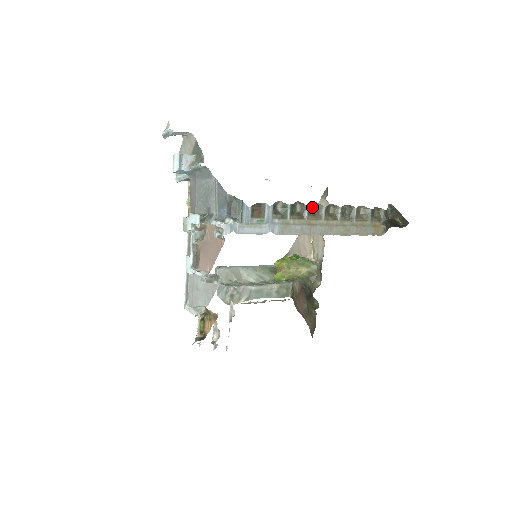
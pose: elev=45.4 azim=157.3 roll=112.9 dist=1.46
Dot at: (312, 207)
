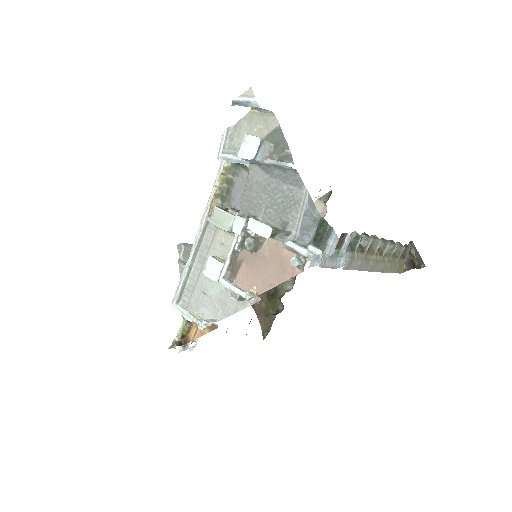
Dot at: occluded
